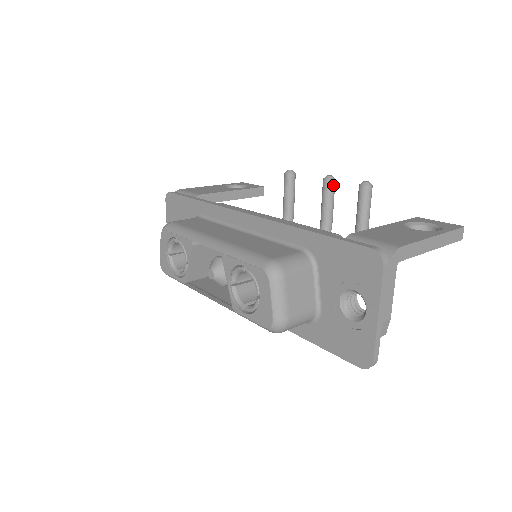
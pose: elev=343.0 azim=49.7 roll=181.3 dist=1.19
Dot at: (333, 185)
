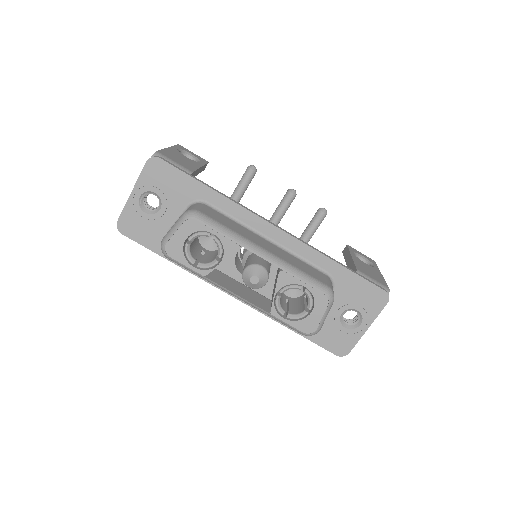
Dot at: (294, 198)
